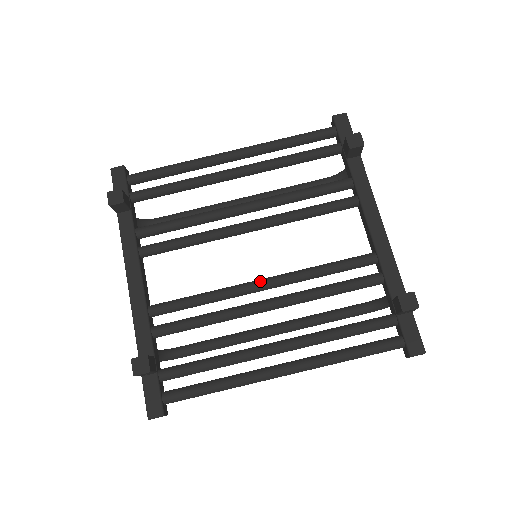
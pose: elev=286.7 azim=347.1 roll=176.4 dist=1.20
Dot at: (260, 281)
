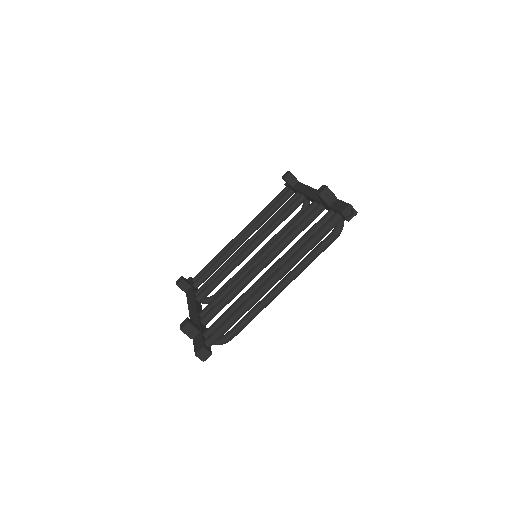
Dot at: (255, 258)
